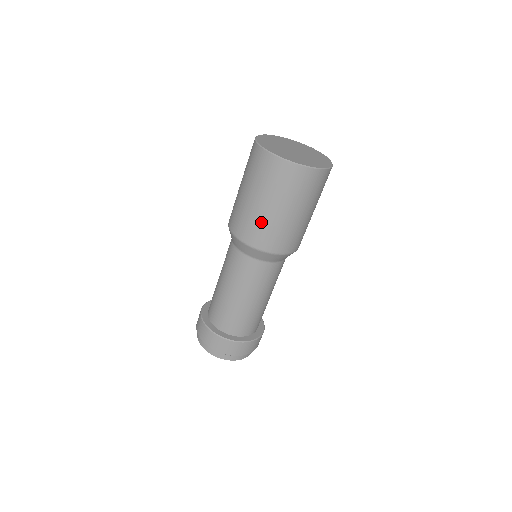
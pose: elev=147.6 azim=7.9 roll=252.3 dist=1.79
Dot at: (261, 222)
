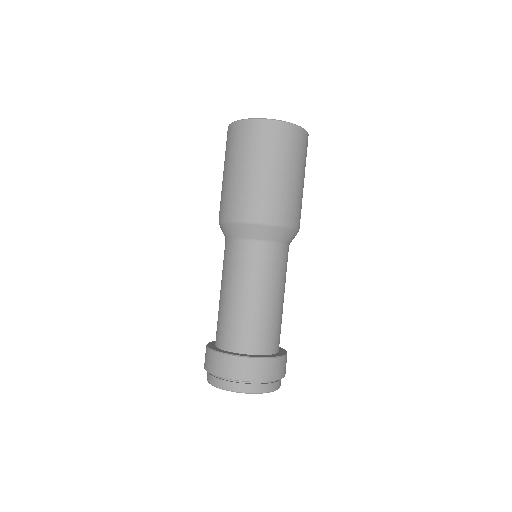
Dot at: (241, 190)
